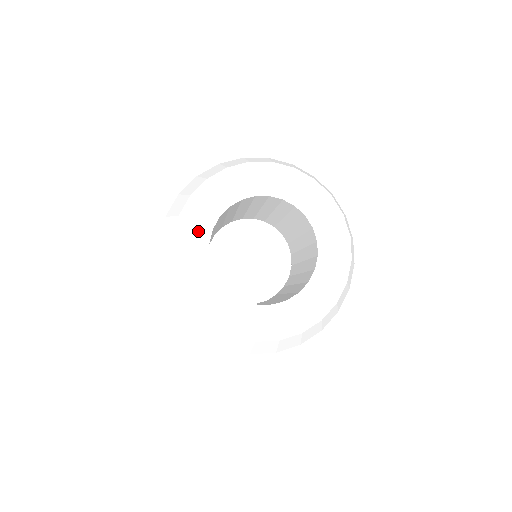
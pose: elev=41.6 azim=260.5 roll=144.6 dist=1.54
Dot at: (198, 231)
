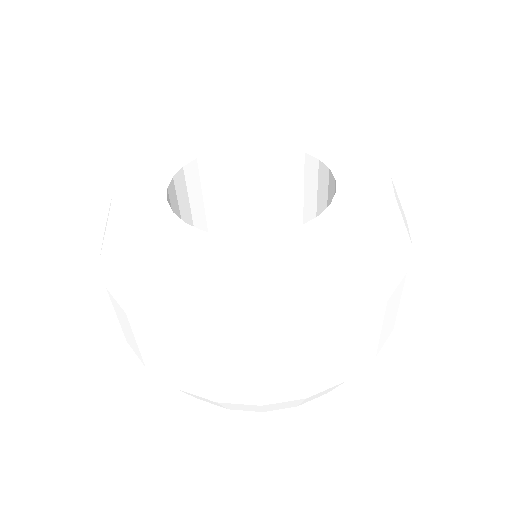
Dot at: (151, 181)
